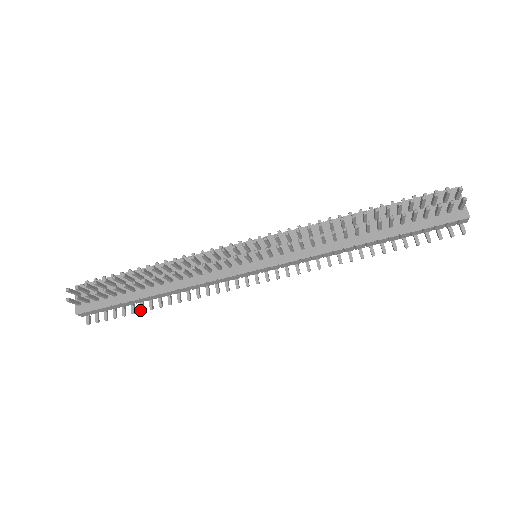
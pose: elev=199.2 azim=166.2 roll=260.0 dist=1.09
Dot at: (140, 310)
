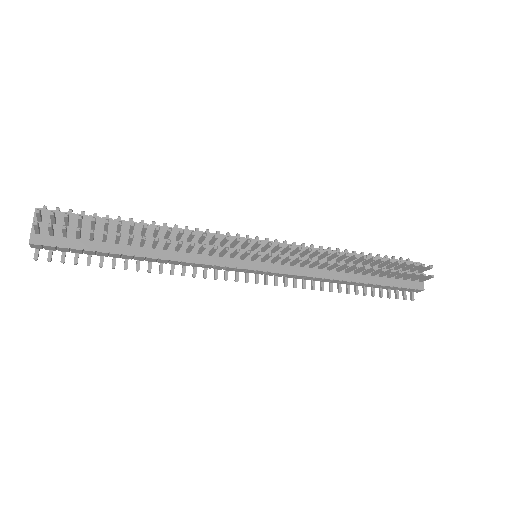
Dot at: (112, 266)
